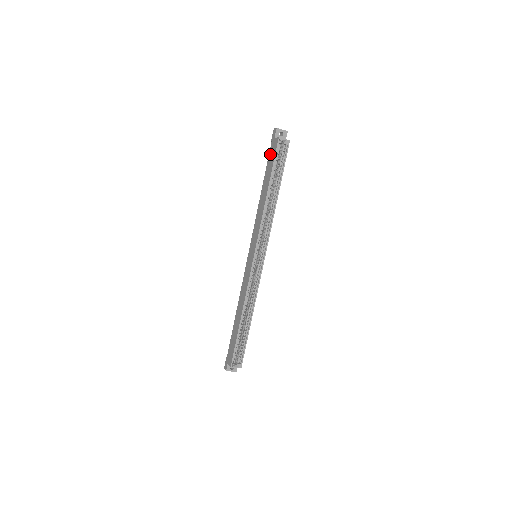
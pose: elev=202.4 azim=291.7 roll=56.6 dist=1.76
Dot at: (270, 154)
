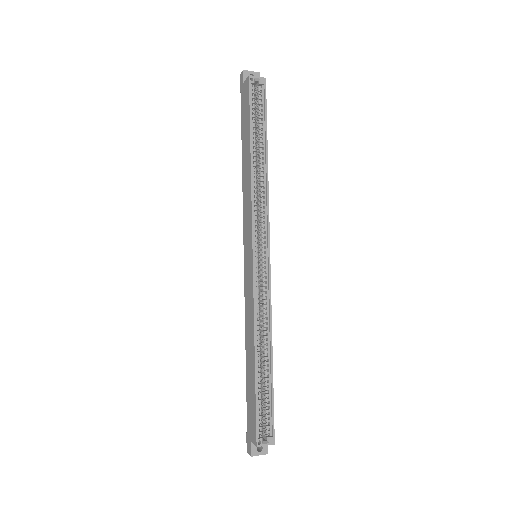
Dot at: (242, 107)
